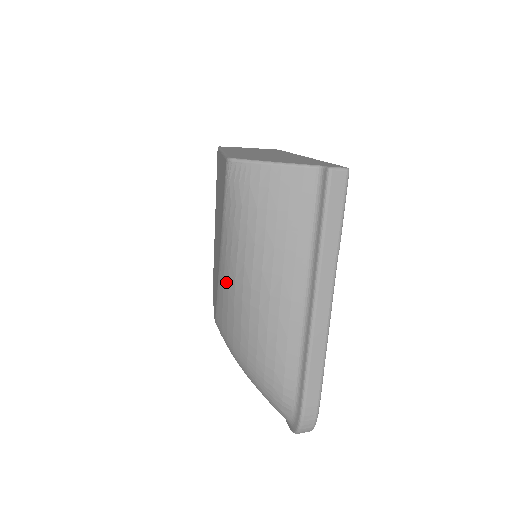
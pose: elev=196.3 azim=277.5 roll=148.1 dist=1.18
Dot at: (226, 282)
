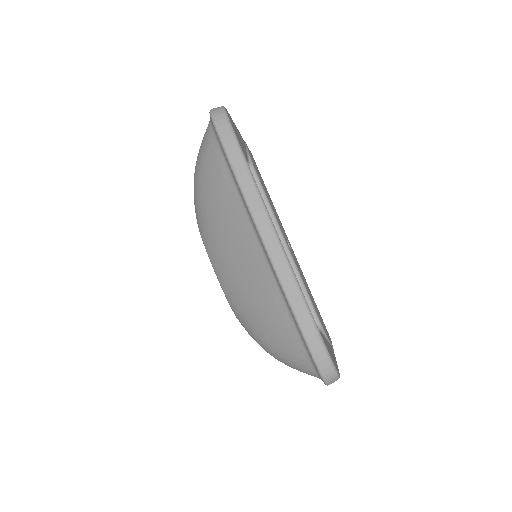
Dot at: occluded
